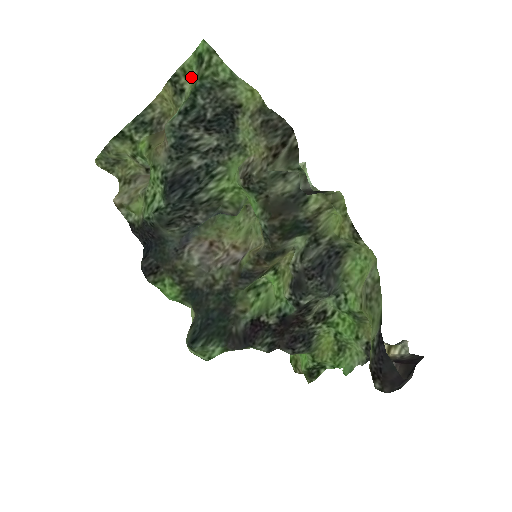
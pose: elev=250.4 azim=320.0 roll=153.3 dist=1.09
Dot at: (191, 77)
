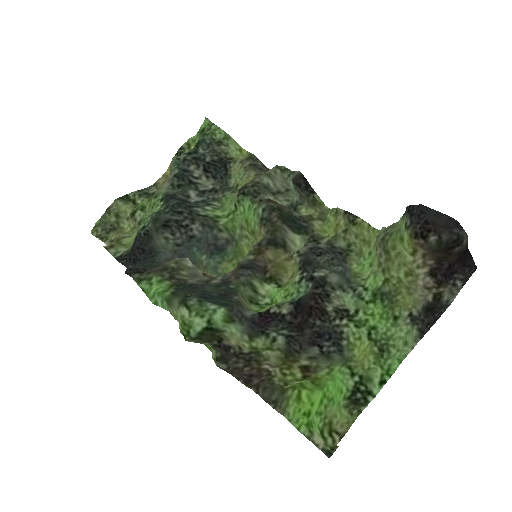
Dot at: occluded
